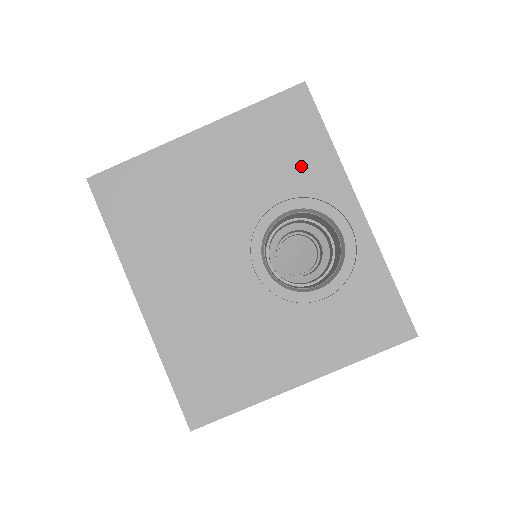
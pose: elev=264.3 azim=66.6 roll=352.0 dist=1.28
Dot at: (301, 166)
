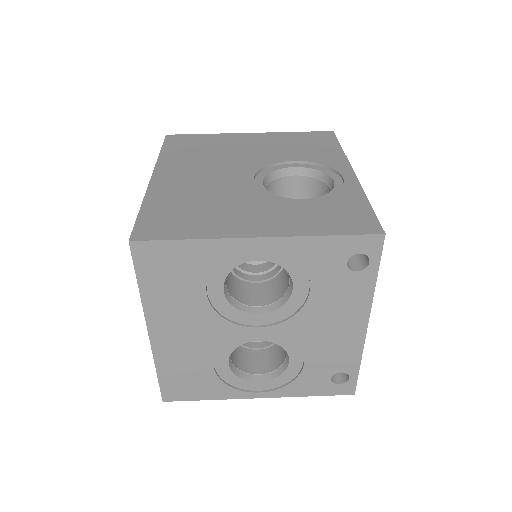
Dot at: (315, 152)
